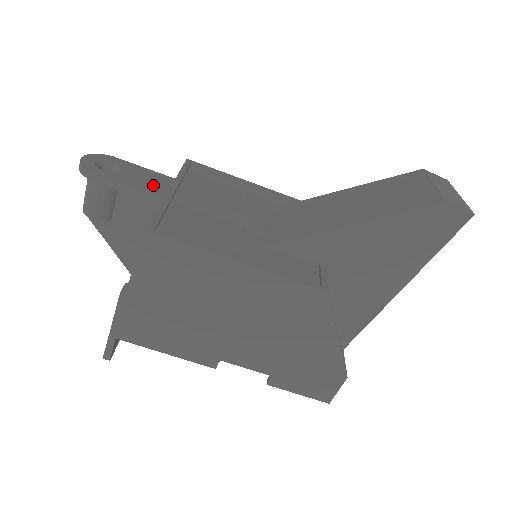
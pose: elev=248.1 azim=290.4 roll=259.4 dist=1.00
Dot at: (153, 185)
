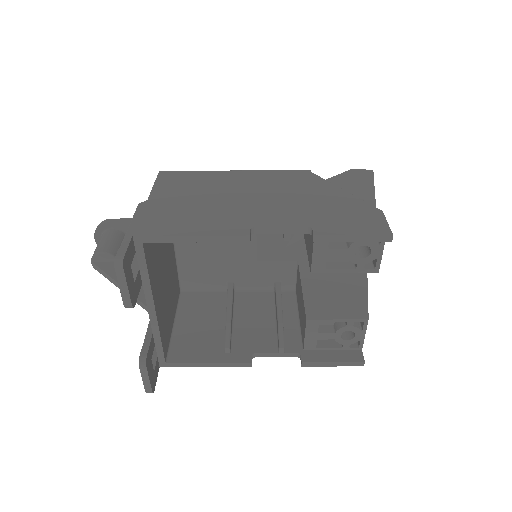
Dot at: occluded
